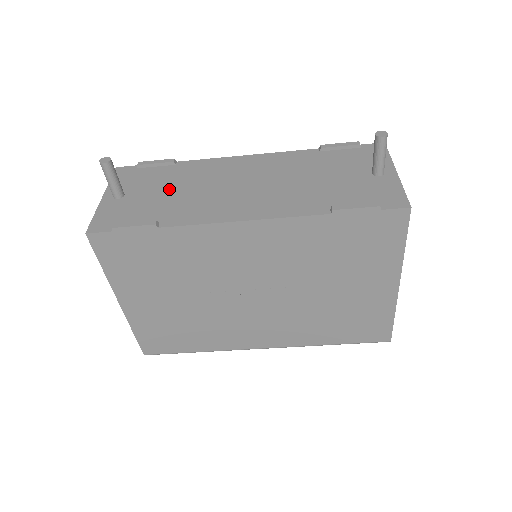
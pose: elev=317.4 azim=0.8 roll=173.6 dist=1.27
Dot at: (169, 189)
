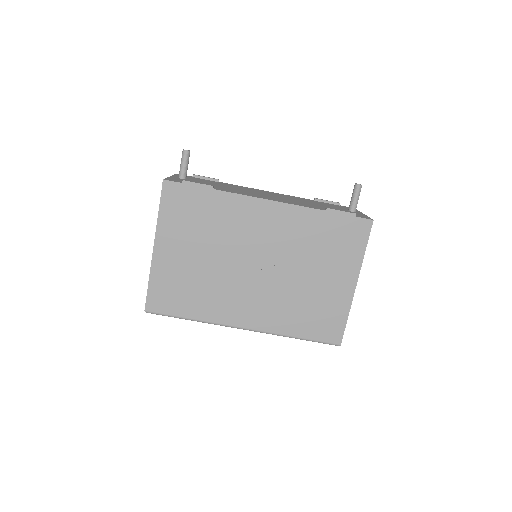
Dot at: (217, 185)
